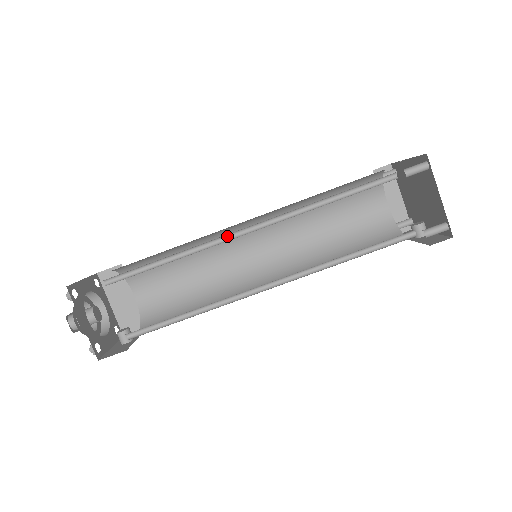
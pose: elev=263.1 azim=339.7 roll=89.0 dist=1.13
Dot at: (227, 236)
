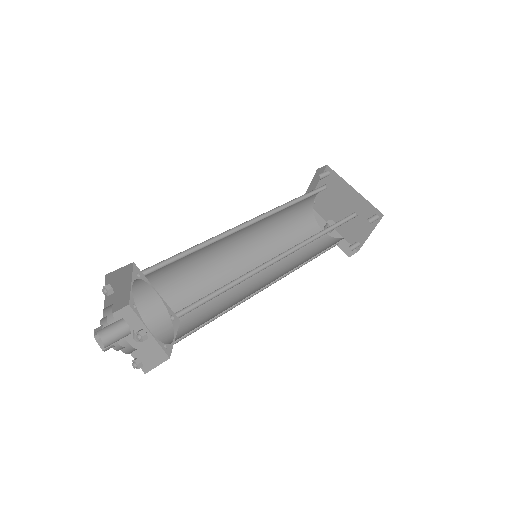
Dot at: (267, 261)
